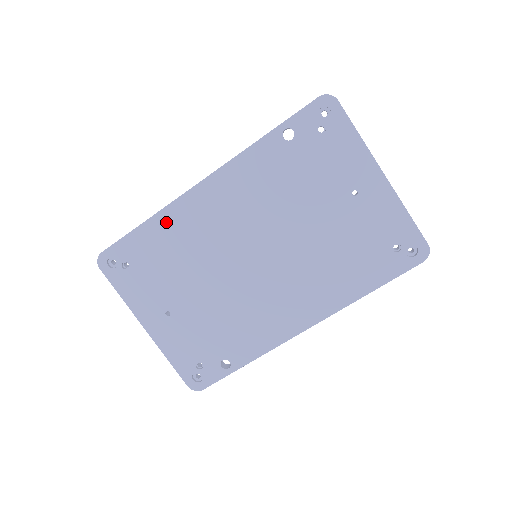
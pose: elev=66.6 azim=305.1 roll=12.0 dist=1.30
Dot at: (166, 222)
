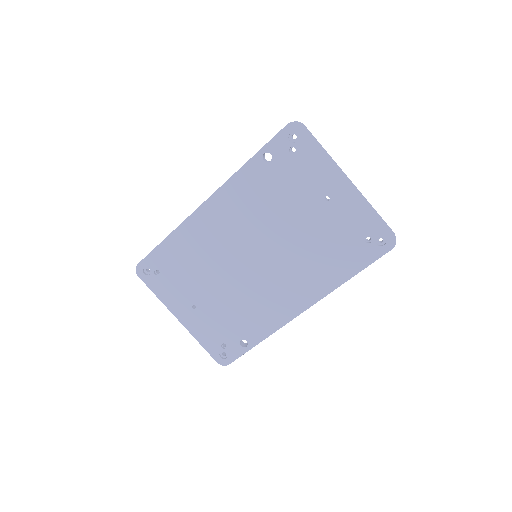
Dot at: (182, 236)
